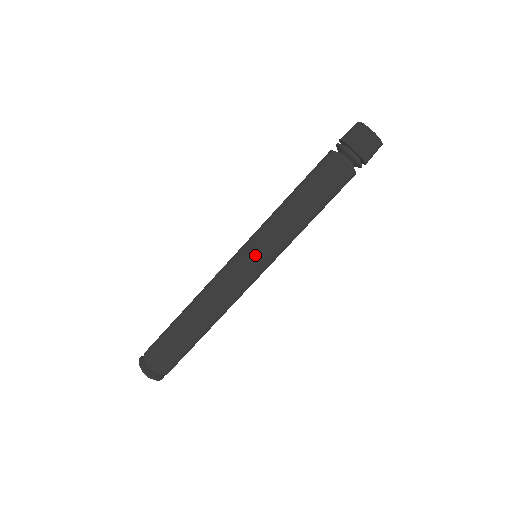
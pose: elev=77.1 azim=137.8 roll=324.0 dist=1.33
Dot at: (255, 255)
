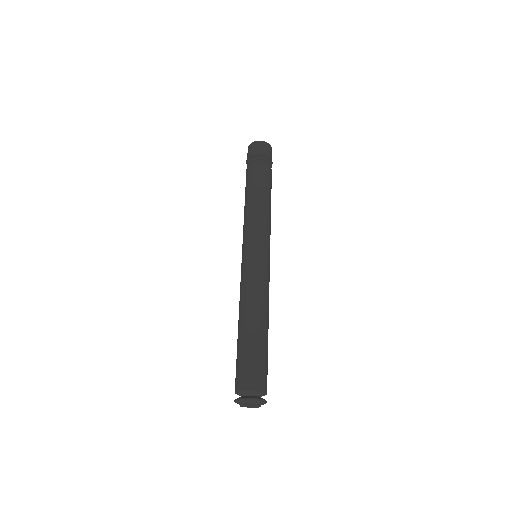
Dot at: (247, 249)
